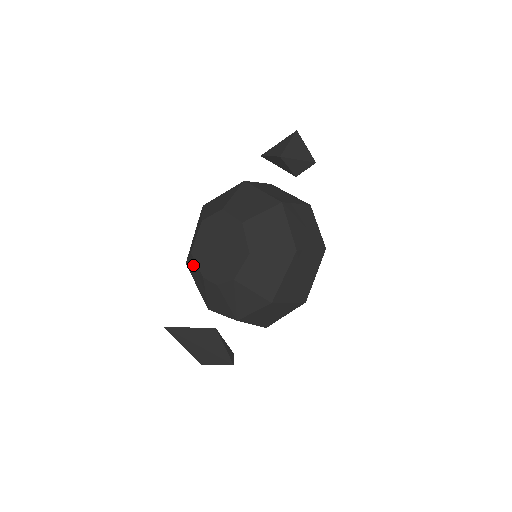
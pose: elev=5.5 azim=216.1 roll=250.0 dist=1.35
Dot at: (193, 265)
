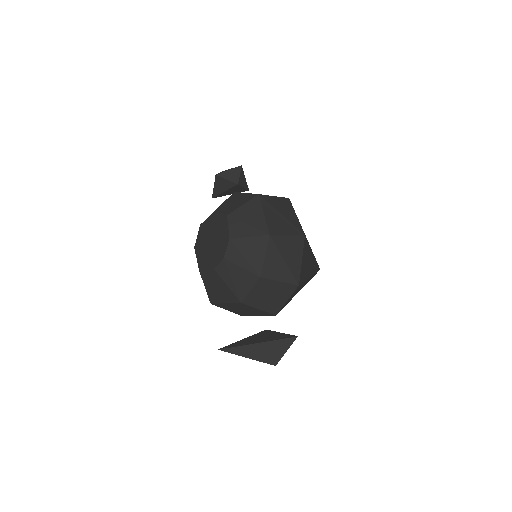
Dot at: (208, 282)
